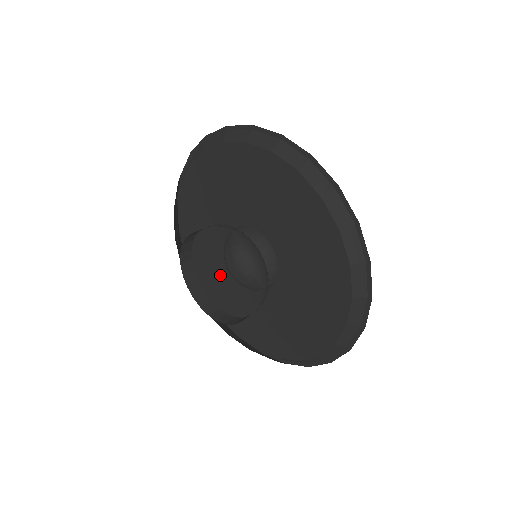
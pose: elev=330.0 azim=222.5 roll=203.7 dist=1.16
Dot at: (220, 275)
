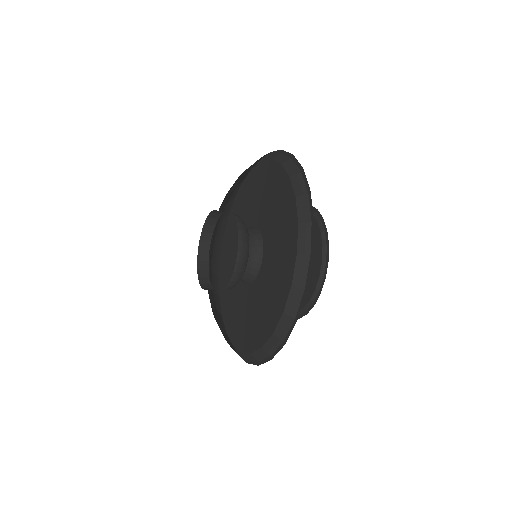
Dot at: (233, 261)
